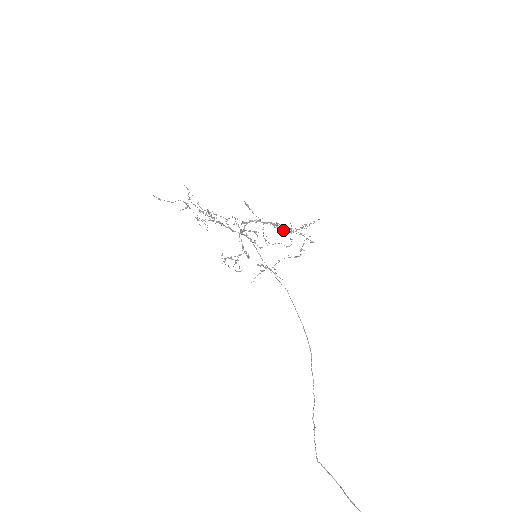
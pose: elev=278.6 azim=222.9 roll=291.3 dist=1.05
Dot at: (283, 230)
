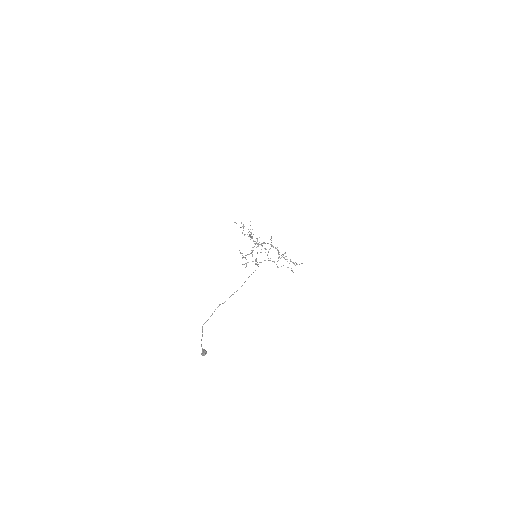
Dot at: (279, 252)
